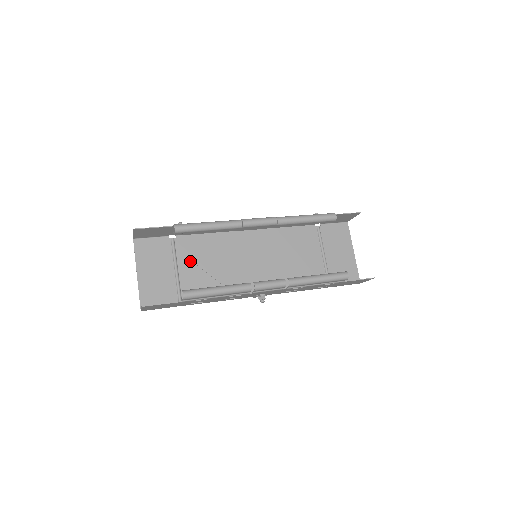
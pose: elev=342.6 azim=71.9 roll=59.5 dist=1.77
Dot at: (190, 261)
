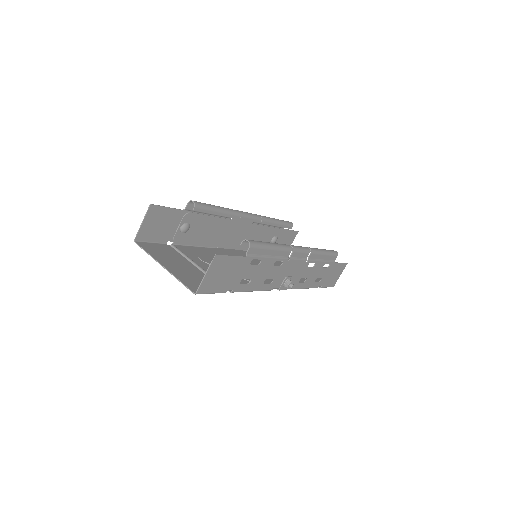
Dot at: (203, 262)
